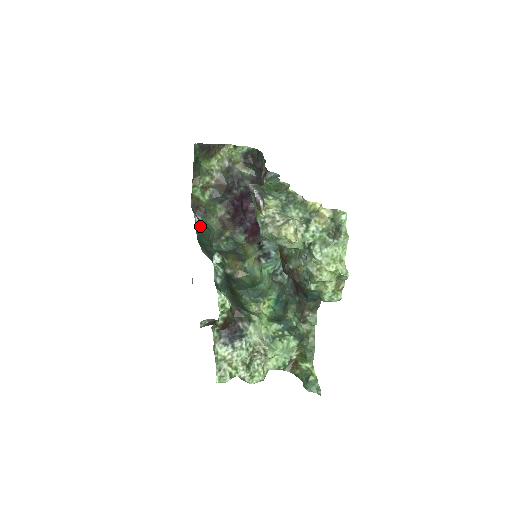
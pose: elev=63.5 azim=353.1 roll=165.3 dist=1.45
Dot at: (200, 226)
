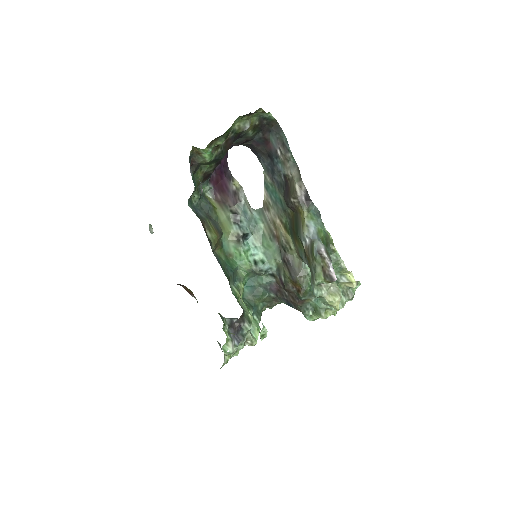
Dot at: occluded
